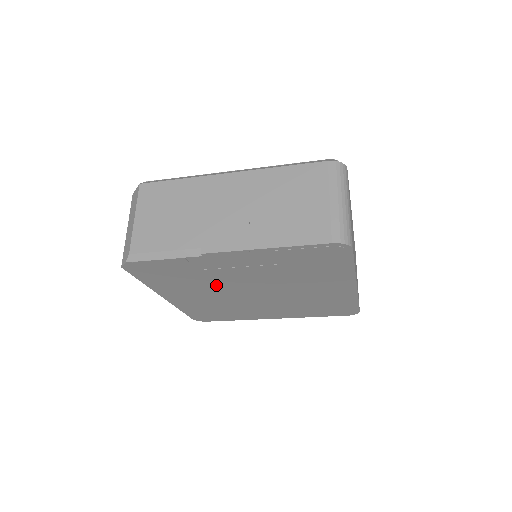
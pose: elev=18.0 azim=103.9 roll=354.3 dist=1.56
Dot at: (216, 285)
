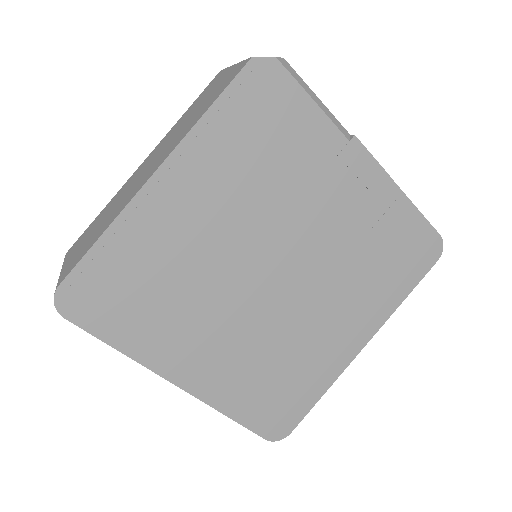
Dot at: (267, 211)
